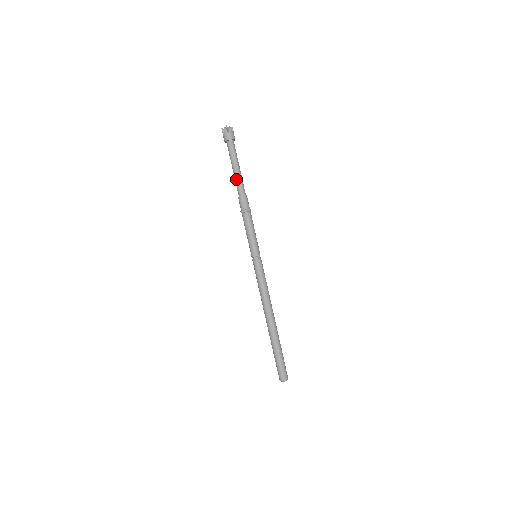
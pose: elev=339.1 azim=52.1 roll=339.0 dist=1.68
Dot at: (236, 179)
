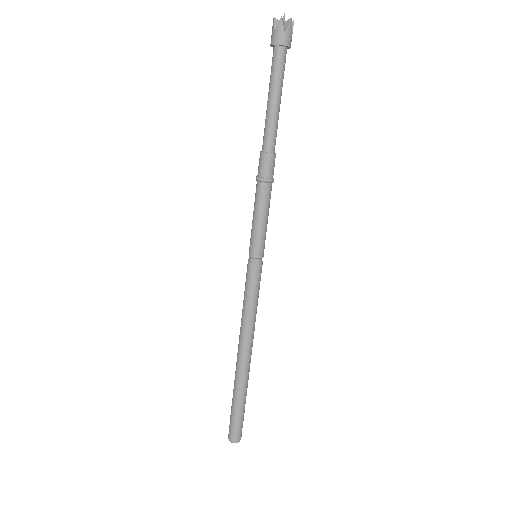
Dot at: (265, 120)
